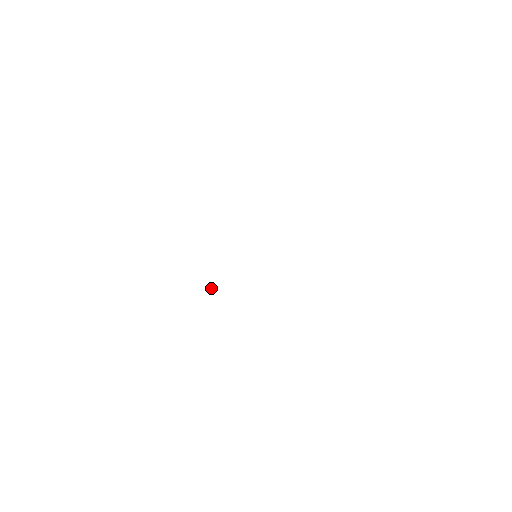
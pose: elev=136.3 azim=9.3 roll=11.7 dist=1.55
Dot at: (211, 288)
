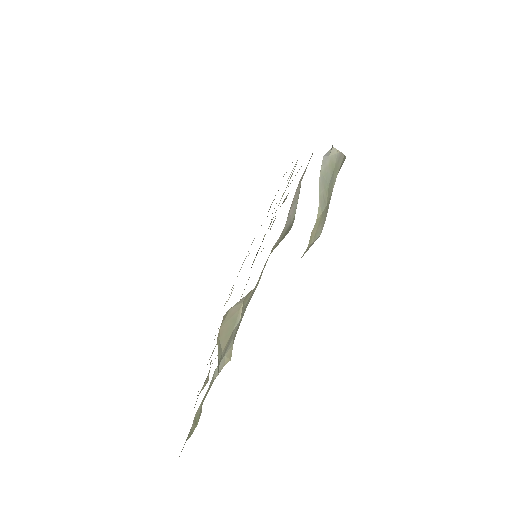
Dot at: occluded
